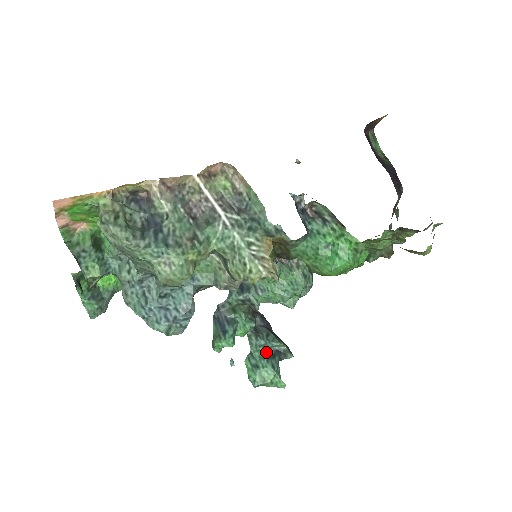
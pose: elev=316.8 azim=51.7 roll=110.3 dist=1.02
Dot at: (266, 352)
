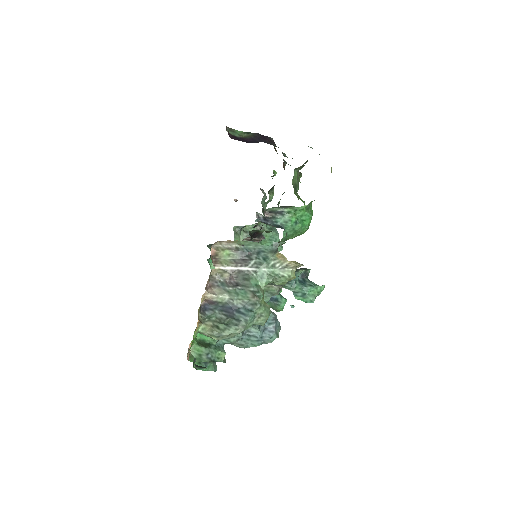
Dot at: (300, 284)
